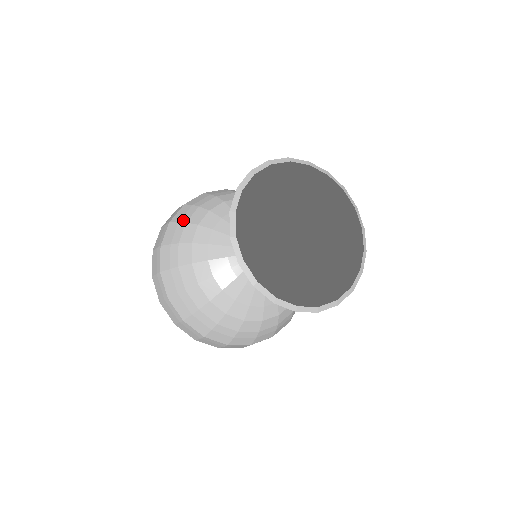
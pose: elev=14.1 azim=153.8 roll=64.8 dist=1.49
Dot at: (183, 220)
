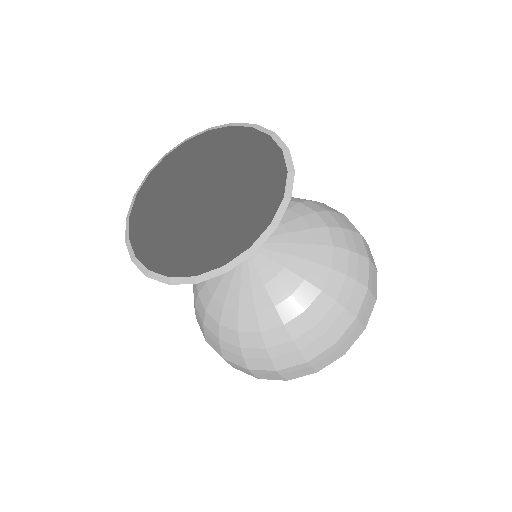
Dot at: occluded
